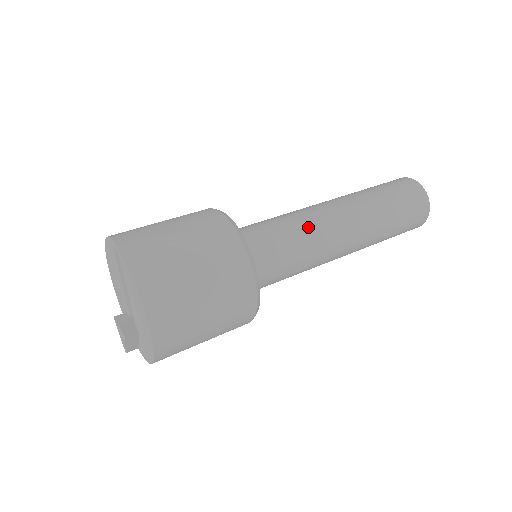
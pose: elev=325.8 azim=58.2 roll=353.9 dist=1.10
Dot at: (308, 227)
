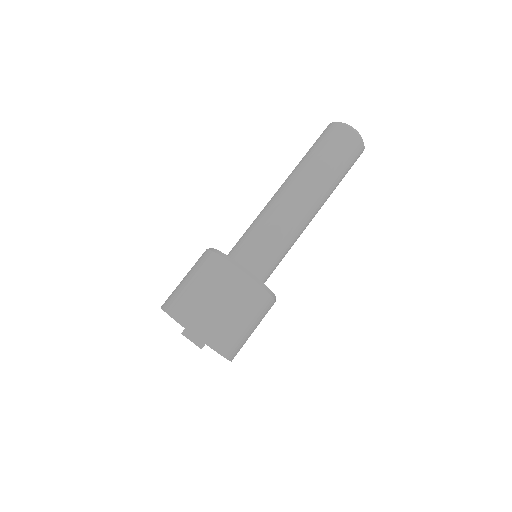
Dot at: (292, 233)
